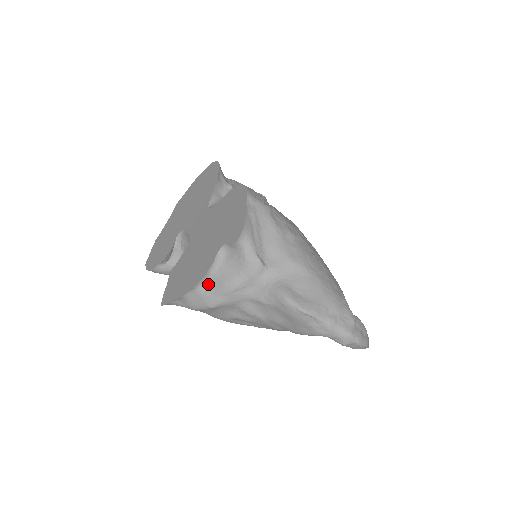
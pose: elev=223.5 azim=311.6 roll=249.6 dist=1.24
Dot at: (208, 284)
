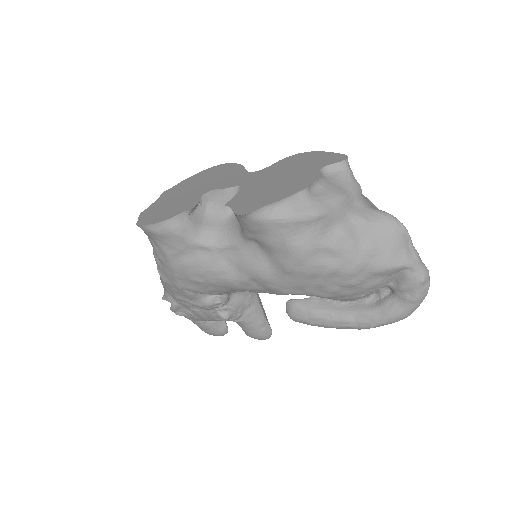
Dot at: (315, 192)
